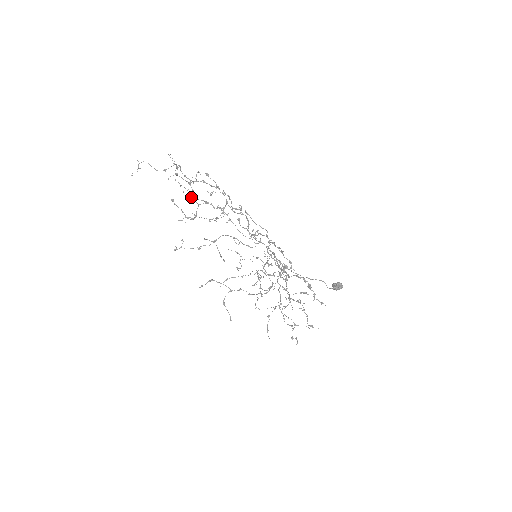
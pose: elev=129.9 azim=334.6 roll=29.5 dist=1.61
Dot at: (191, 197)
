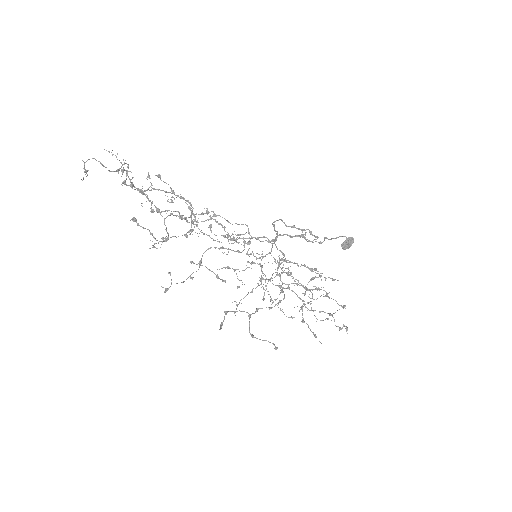
Dot at: (152, 211)
